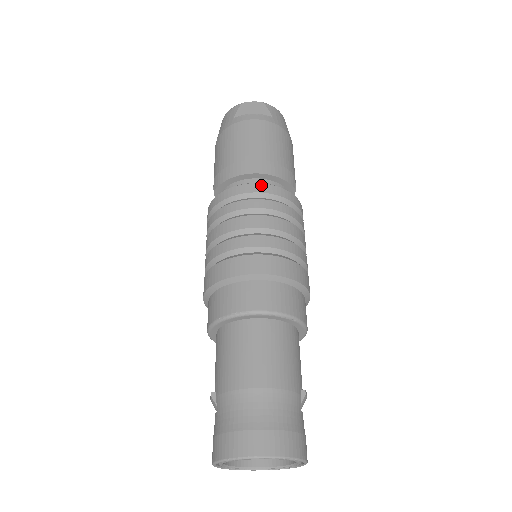
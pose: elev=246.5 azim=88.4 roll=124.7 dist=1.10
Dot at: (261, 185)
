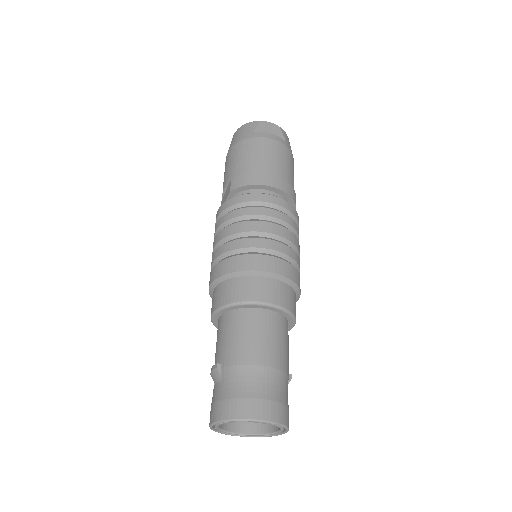
Dot at: (278, 198)
